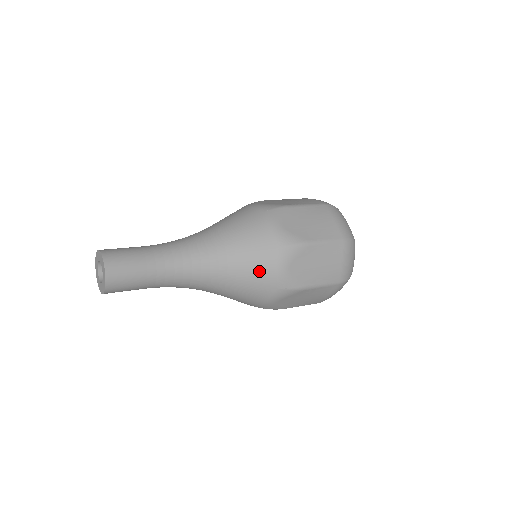
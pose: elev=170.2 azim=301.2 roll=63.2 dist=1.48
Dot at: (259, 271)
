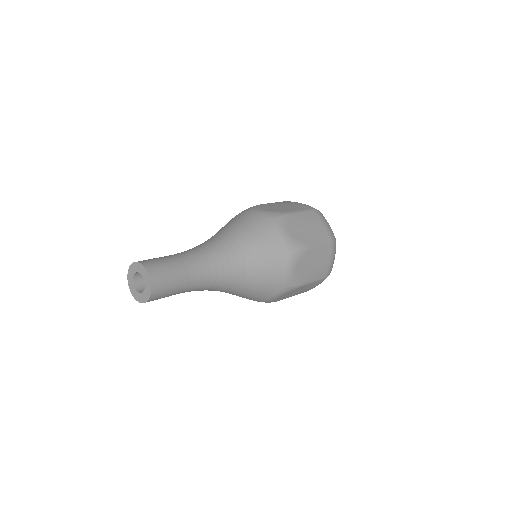
Dot at: (267, 242)
